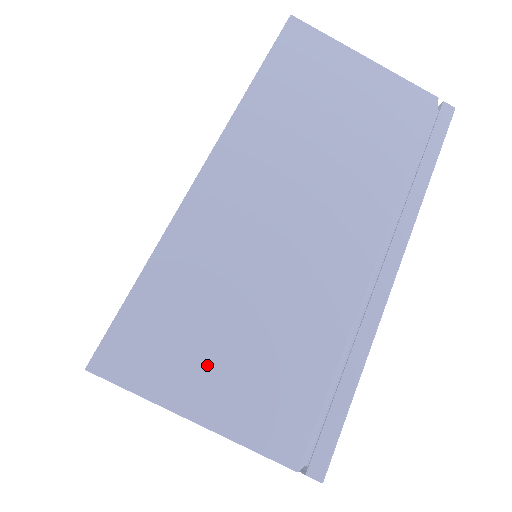
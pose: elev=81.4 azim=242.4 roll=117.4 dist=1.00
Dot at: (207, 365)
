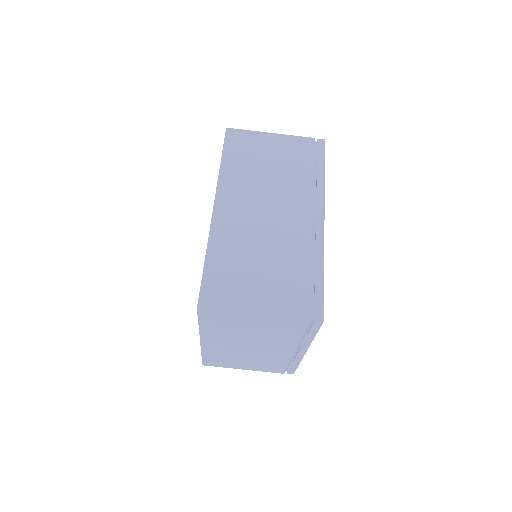
Dot at: (250, 290)
